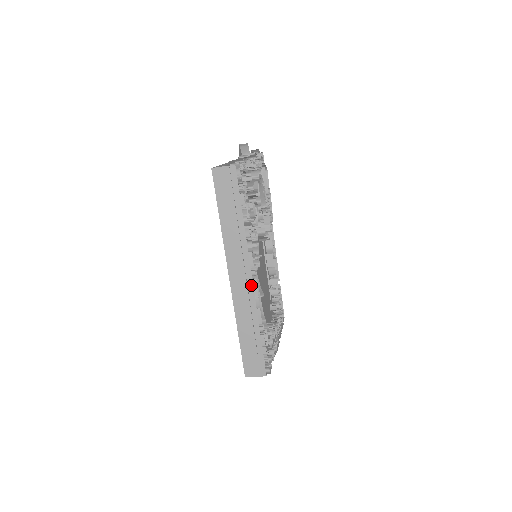
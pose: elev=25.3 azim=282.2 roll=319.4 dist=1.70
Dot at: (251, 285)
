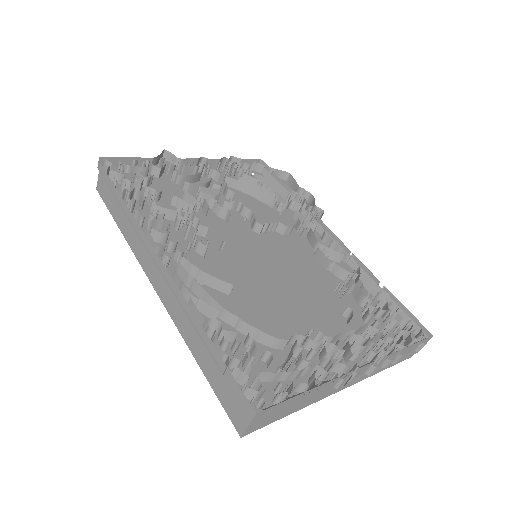
Dot at: (166, 273)
